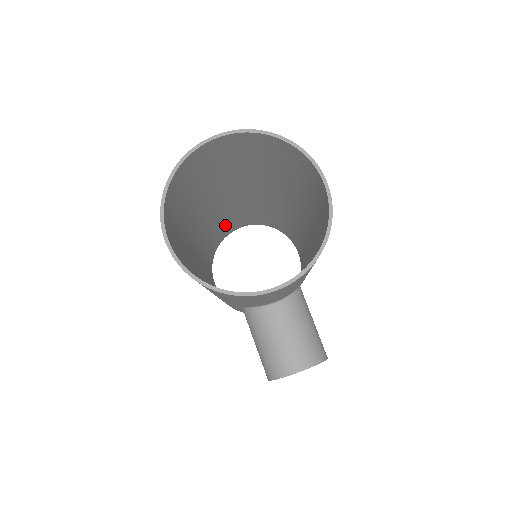
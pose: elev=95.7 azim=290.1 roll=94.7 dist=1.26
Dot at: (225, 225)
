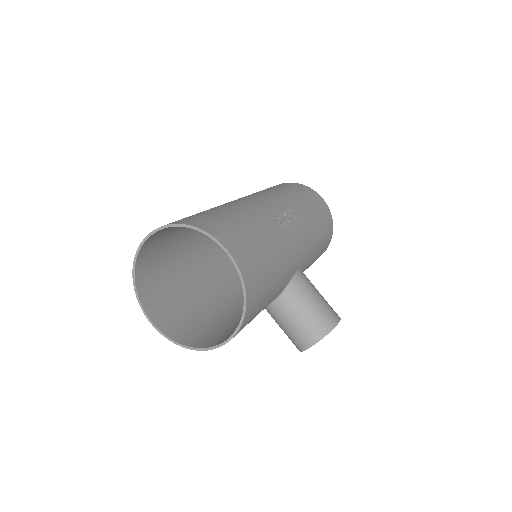
Dot at: occluded
